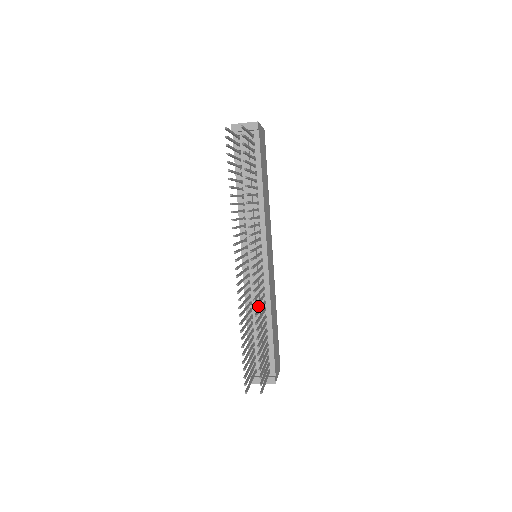
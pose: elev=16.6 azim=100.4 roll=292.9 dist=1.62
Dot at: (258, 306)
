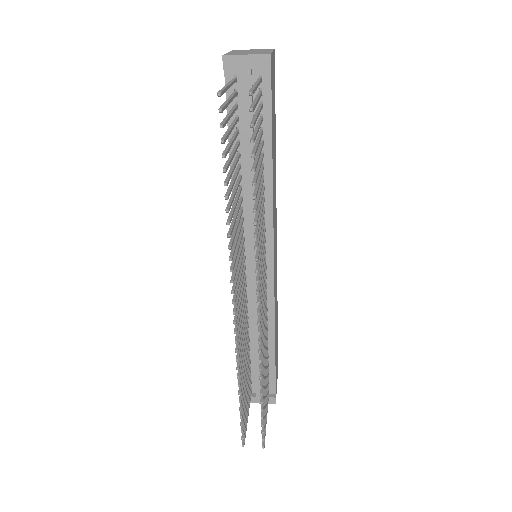
Dot at: occluded
